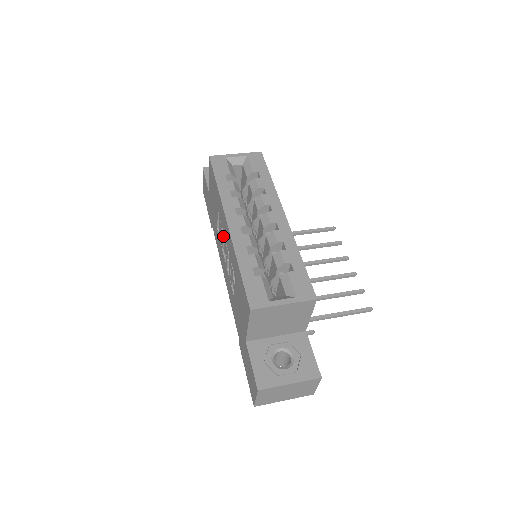
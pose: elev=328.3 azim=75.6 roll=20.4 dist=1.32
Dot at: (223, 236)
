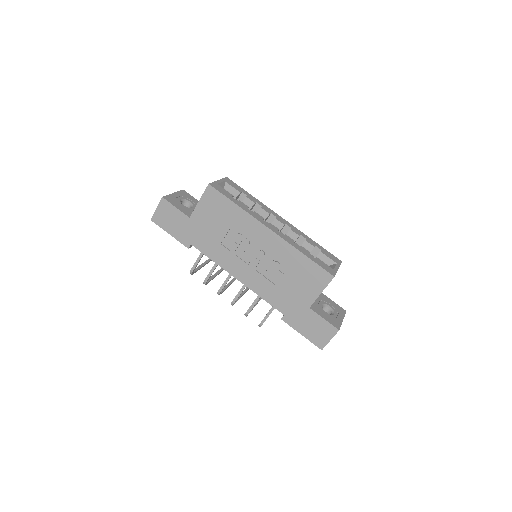
Dot at: (249, 244)
